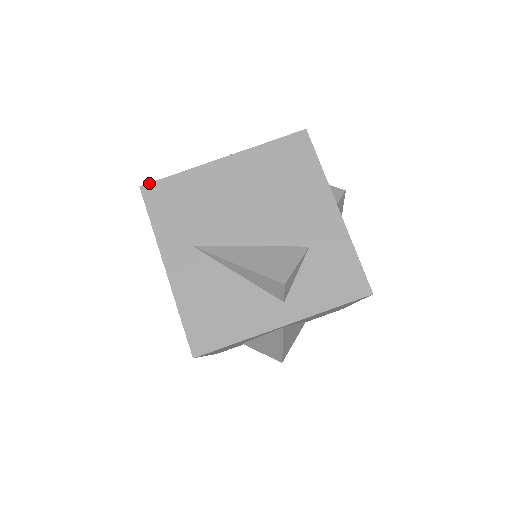
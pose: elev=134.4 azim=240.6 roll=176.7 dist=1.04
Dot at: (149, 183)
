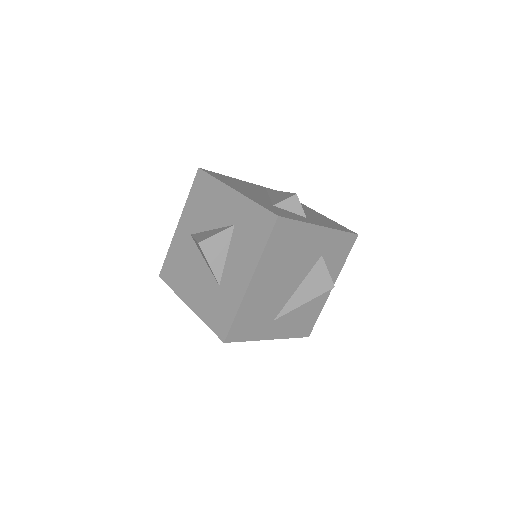
Dot at: (227, 336)
